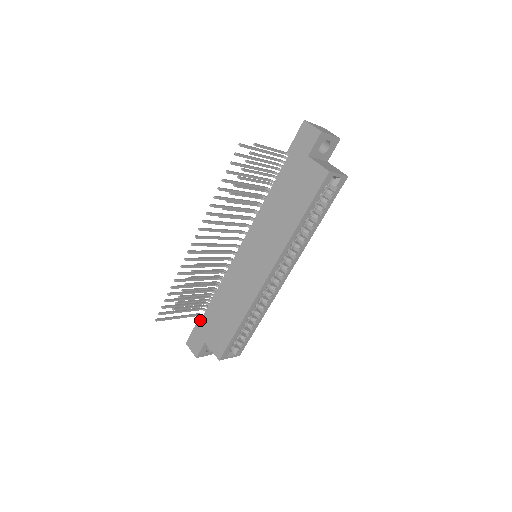
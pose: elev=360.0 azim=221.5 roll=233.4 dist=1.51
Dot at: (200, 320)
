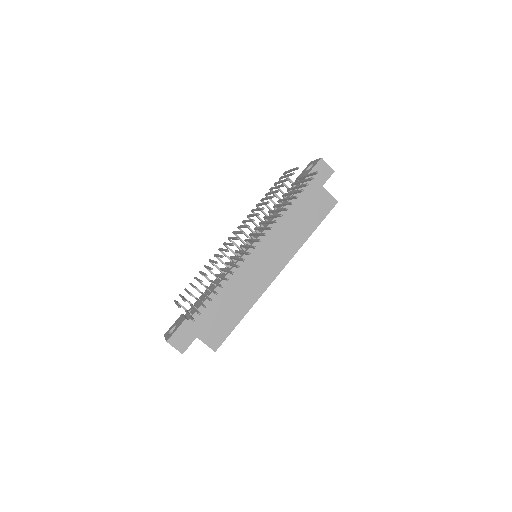
Dot at: occluded
